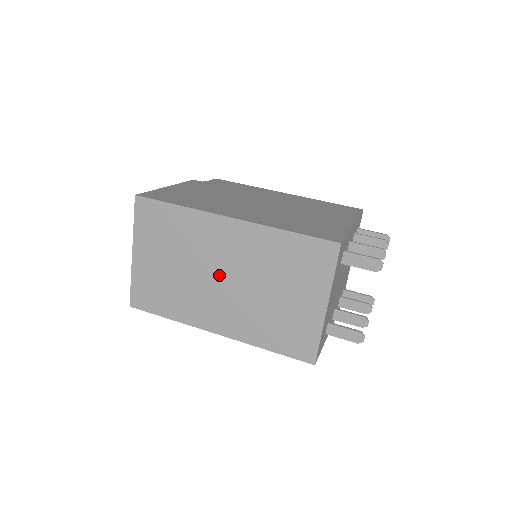
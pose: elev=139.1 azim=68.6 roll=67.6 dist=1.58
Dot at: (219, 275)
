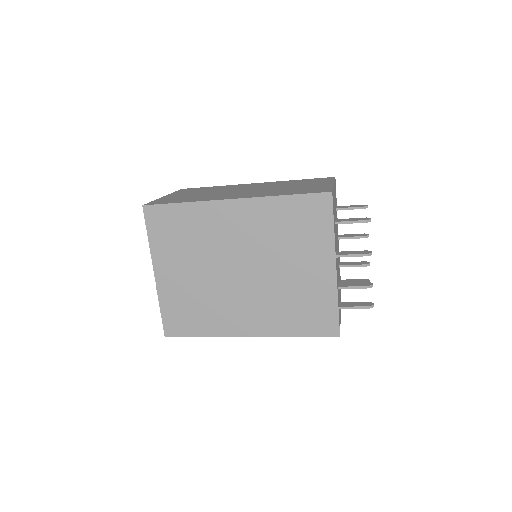
Dot at: (242, 190)
